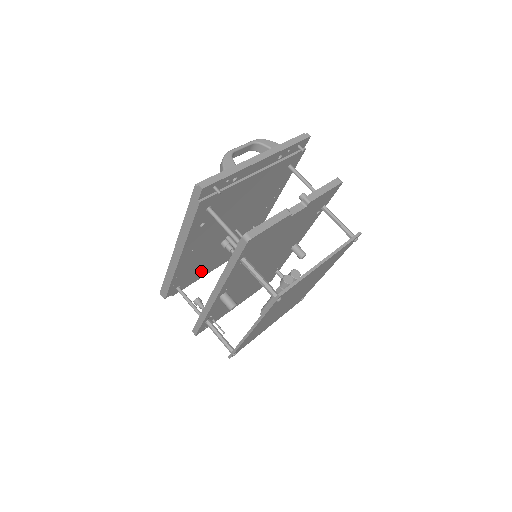
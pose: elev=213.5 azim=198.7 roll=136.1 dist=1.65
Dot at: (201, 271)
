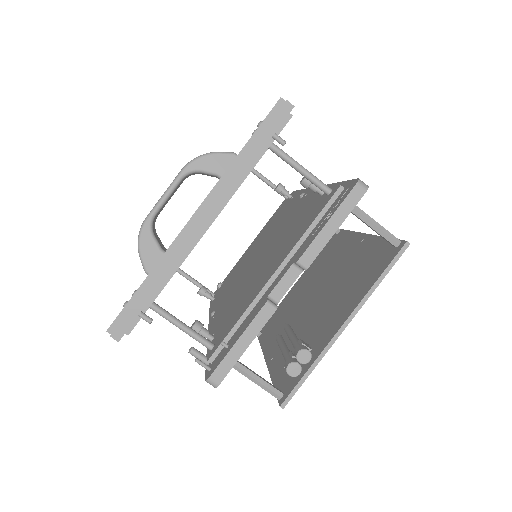
Dot at: occluded
